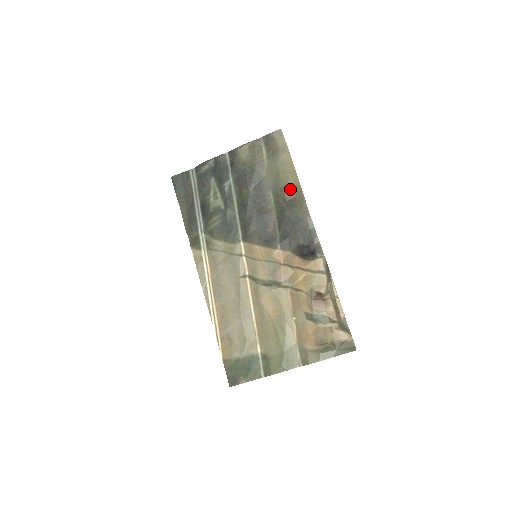
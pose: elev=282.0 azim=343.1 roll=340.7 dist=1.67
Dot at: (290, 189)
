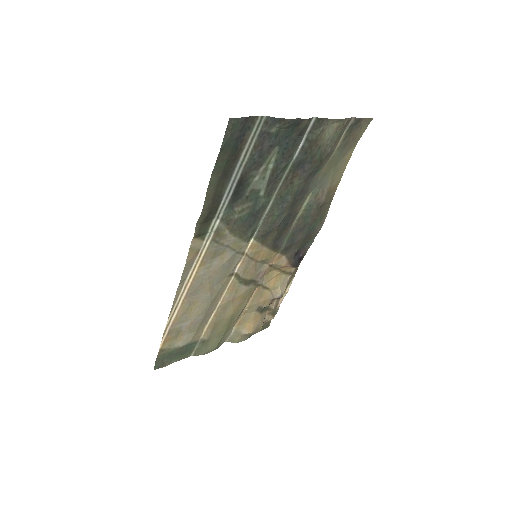
Dot at: (329, 195)
